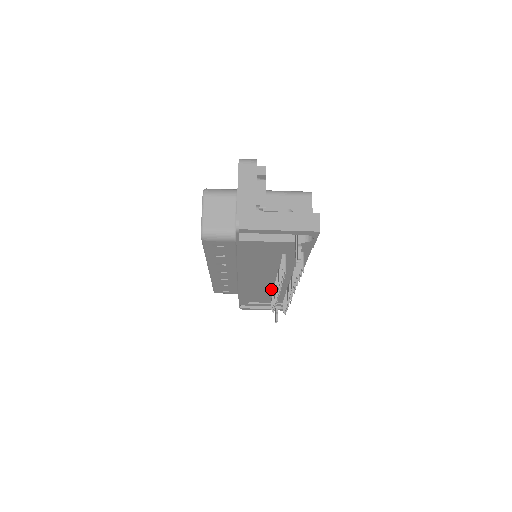
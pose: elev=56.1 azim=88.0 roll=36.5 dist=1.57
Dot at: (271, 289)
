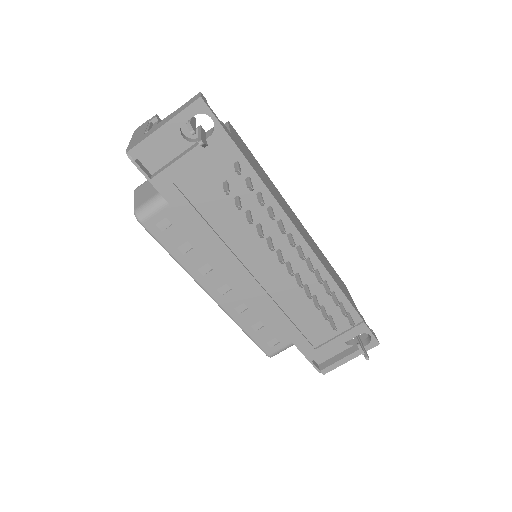
Dot at: (303, 291)
